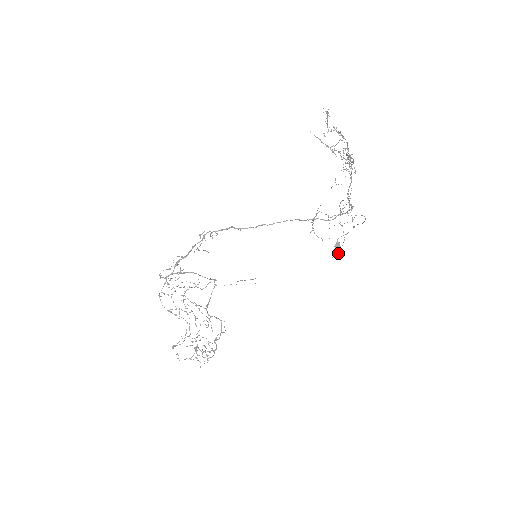
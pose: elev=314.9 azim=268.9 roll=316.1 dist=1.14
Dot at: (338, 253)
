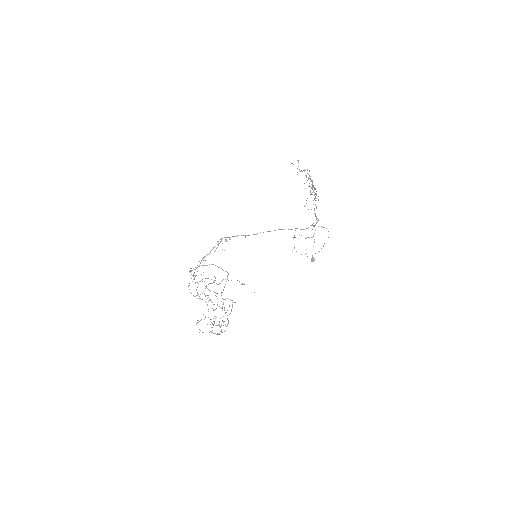
Dot at: occluded
